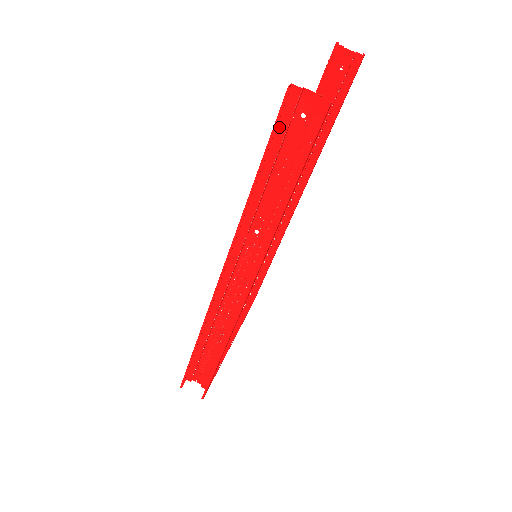
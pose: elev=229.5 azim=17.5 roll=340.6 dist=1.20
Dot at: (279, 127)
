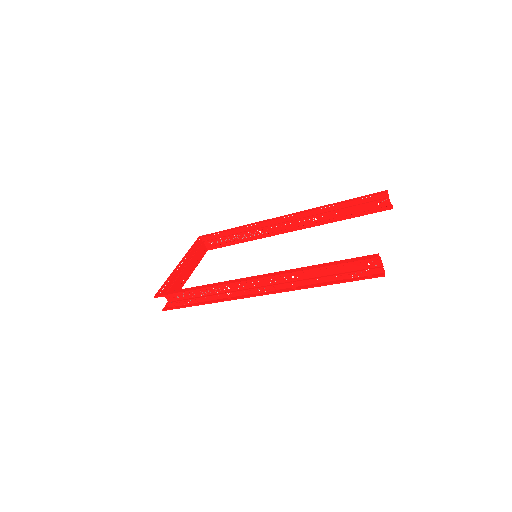
Dot at: (355, 259)
